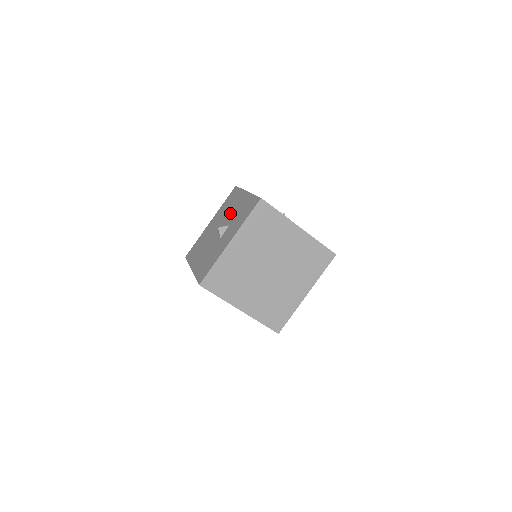
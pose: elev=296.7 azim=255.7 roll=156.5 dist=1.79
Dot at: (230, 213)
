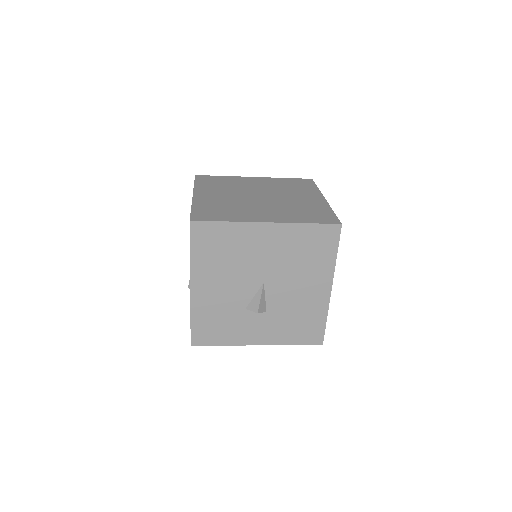
Dot at: occluded
